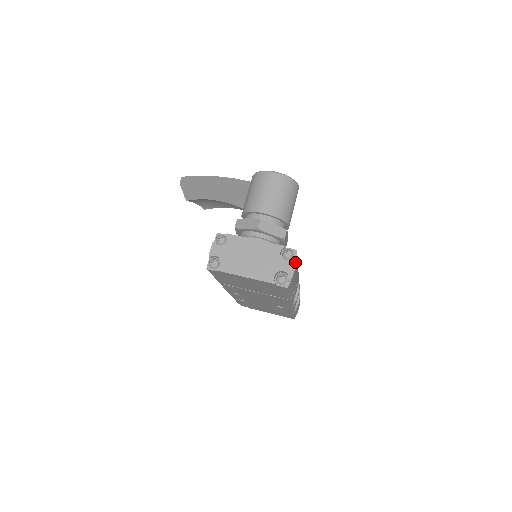
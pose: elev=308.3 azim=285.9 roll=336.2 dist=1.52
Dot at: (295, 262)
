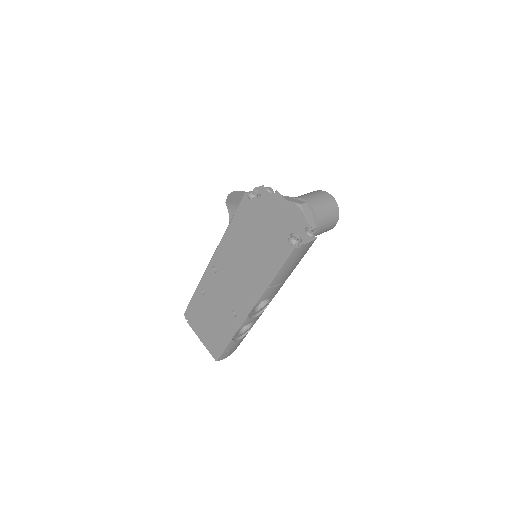
Dot at: (313, 239)
